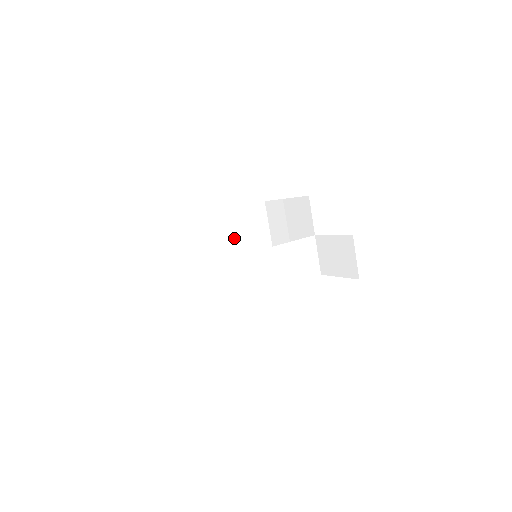
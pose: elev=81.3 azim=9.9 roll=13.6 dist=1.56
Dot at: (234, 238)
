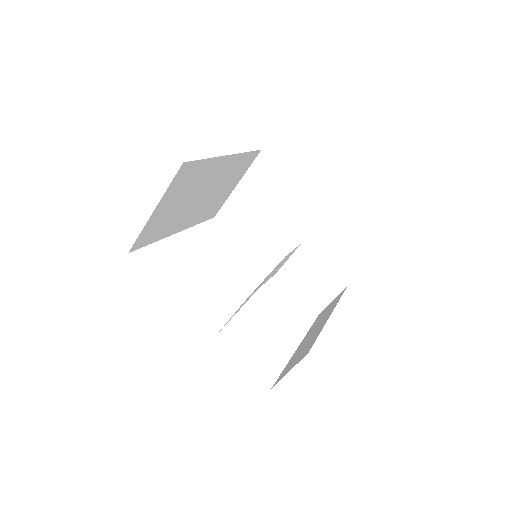
Dot at: (216, 185)
